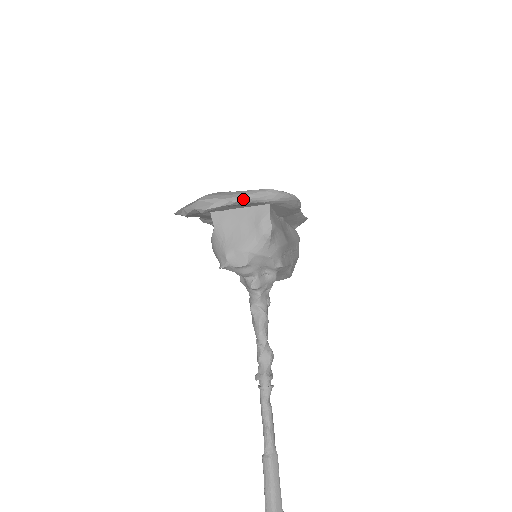
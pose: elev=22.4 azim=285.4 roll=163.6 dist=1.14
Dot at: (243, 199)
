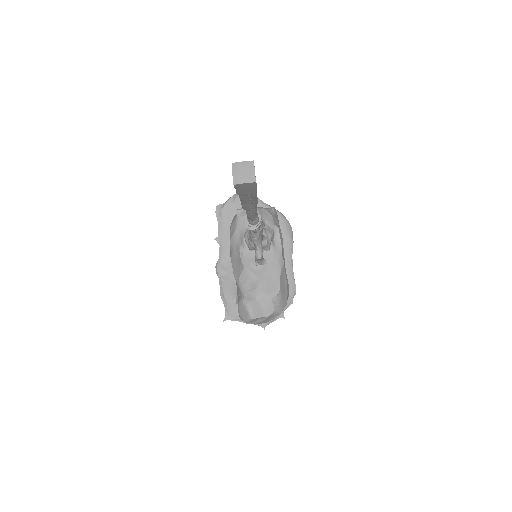
Dot at: (261, 201)
